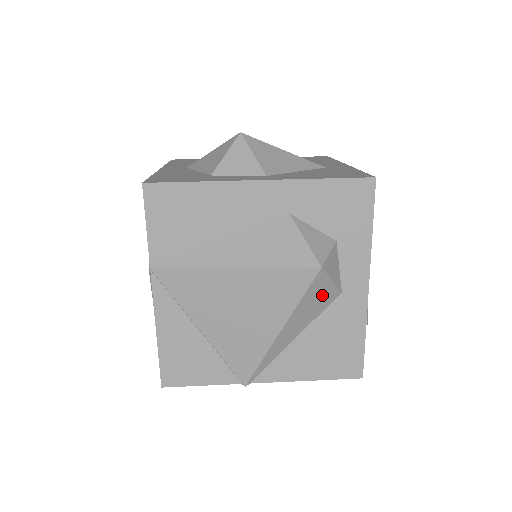
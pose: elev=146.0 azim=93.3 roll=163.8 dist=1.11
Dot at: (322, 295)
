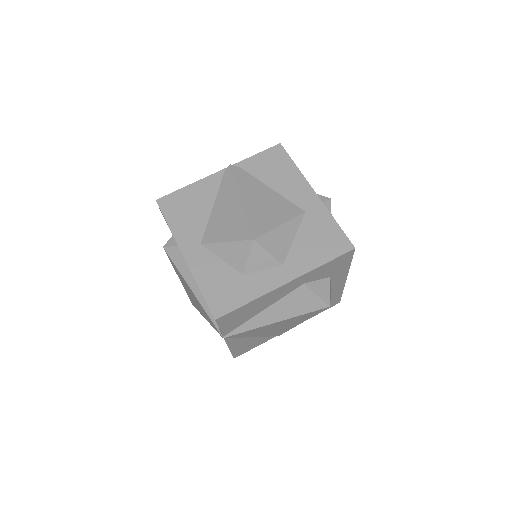
Dot at: occluded
